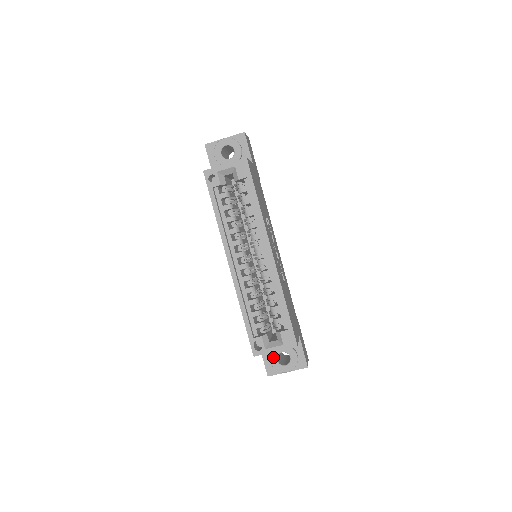
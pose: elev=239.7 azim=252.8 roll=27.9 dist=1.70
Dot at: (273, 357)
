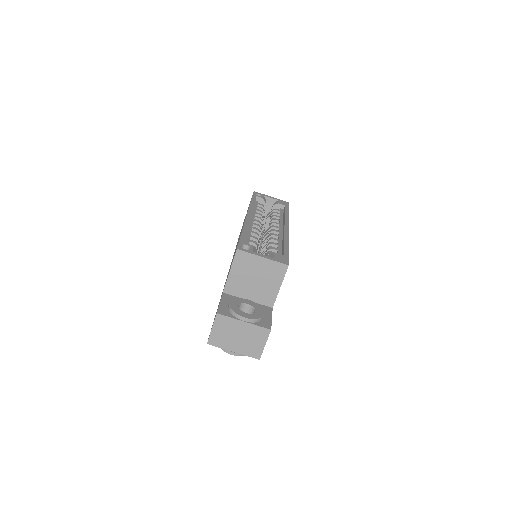
Dot at: (235, 302)
